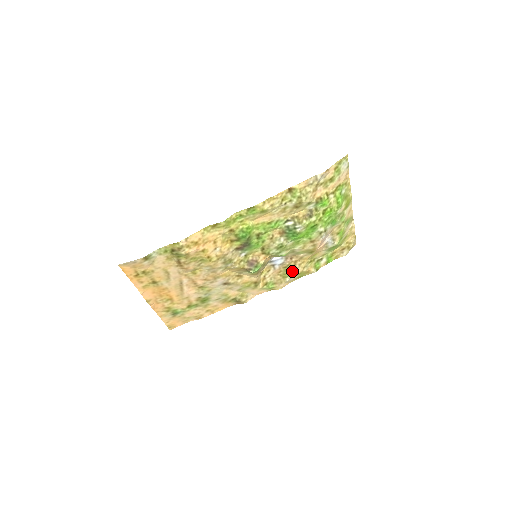
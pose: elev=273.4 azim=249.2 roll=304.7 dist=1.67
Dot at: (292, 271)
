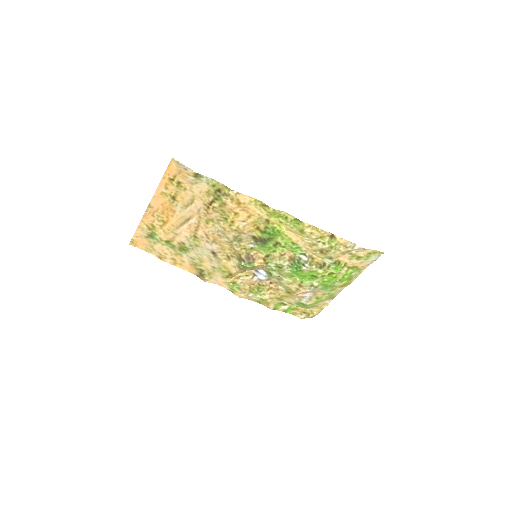
Dot at: (261, 292)
